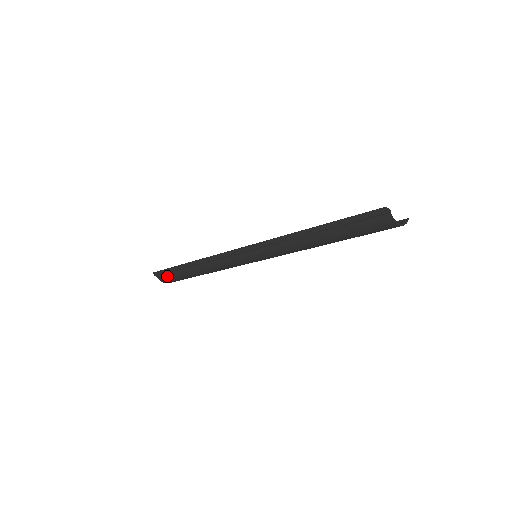
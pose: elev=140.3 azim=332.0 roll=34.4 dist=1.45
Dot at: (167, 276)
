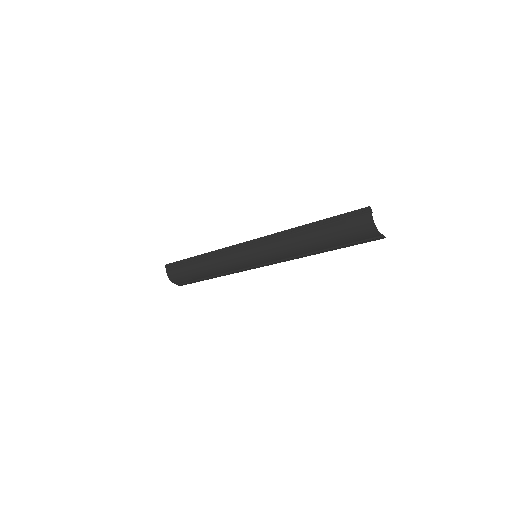
Dot at: (175, 269)
